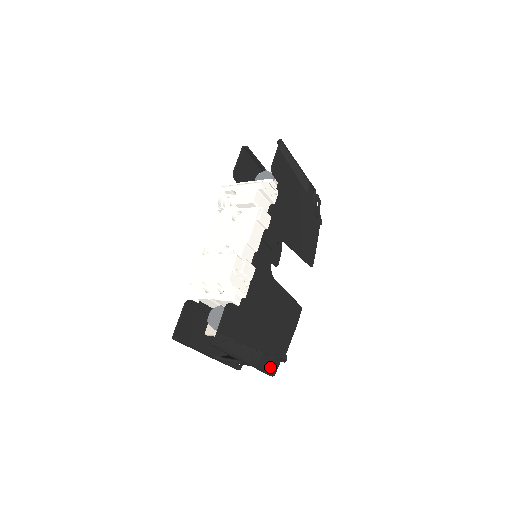
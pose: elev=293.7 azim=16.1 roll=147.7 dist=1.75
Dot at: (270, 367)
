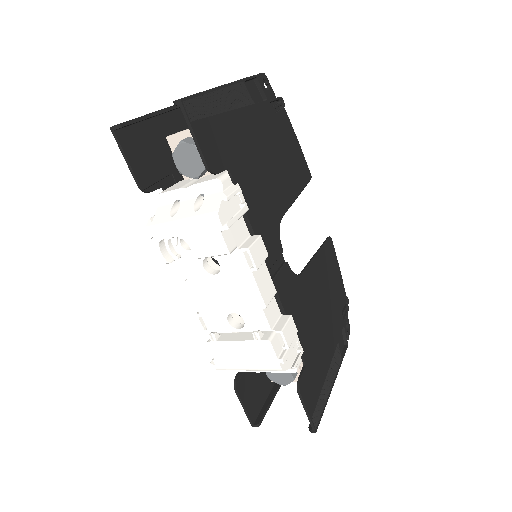
Dot at: occluded
